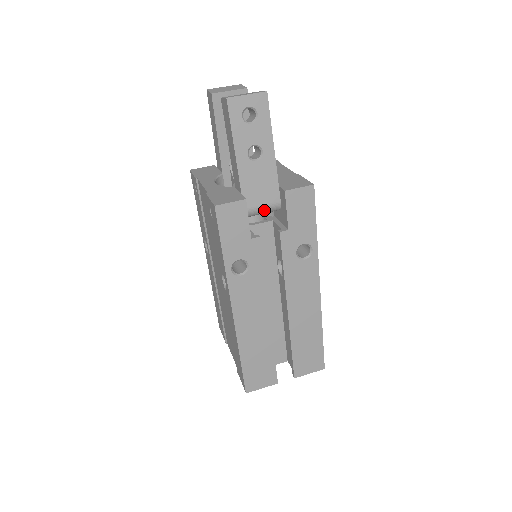
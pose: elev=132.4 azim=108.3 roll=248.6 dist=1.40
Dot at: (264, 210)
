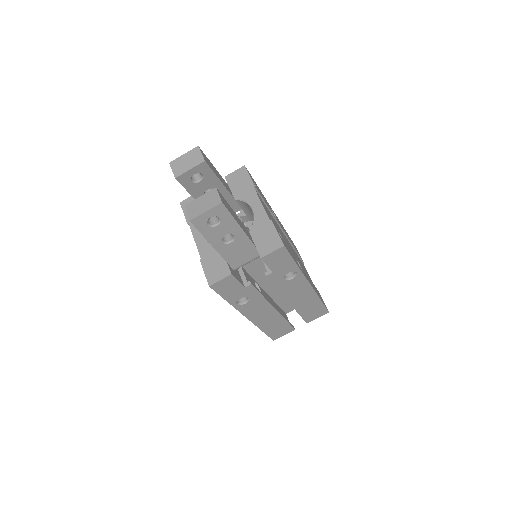
Dot at: (249, 262)
